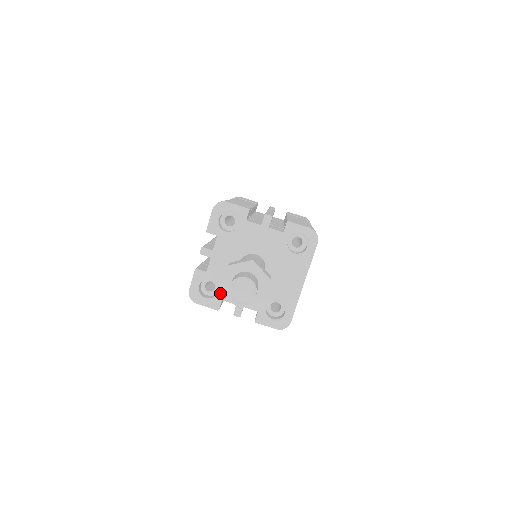
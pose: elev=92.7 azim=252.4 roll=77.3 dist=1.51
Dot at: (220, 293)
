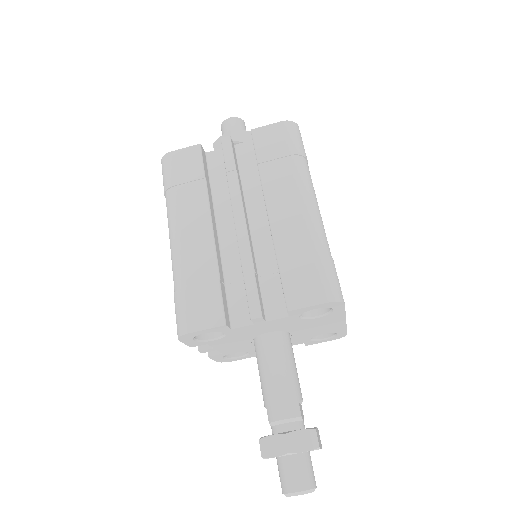
Dot at: (251, 353)
